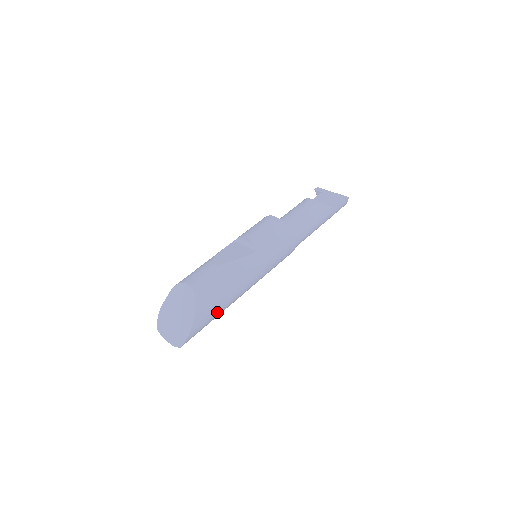
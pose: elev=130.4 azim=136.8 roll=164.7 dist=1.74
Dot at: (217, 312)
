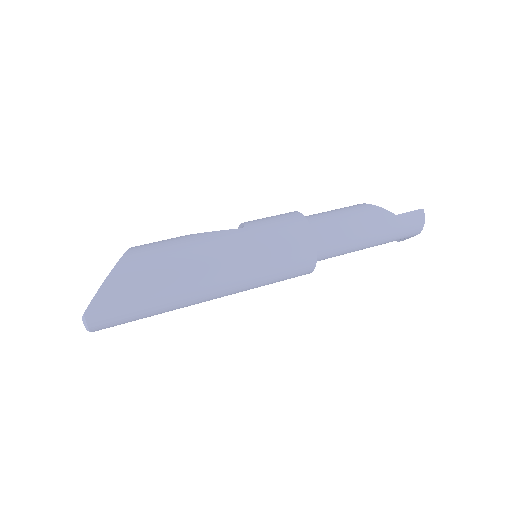
Dot at: (154, 284)
